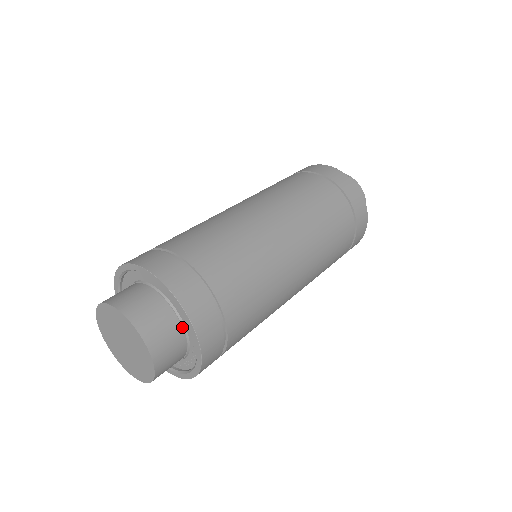
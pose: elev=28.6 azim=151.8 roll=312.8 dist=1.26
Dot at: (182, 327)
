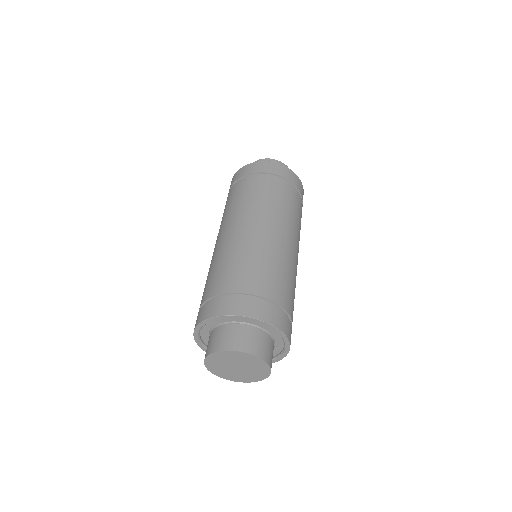
Dot at: (273, 341)
